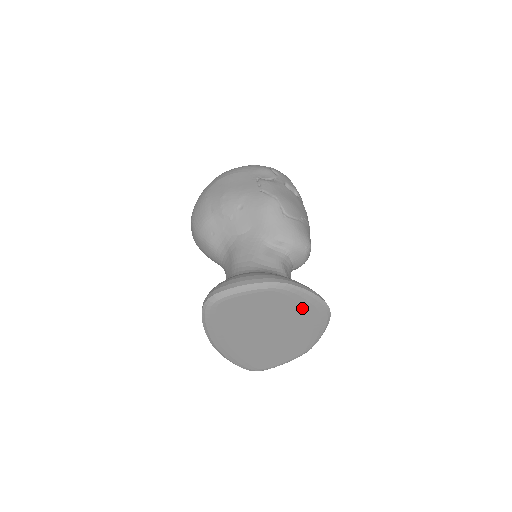
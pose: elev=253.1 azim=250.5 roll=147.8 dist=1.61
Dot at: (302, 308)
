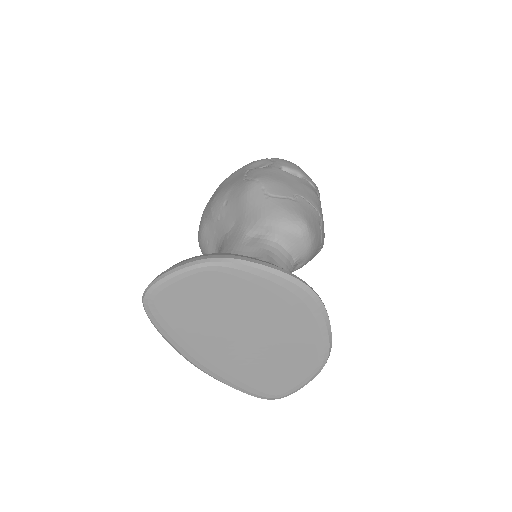
Dot at: (267, 292)
